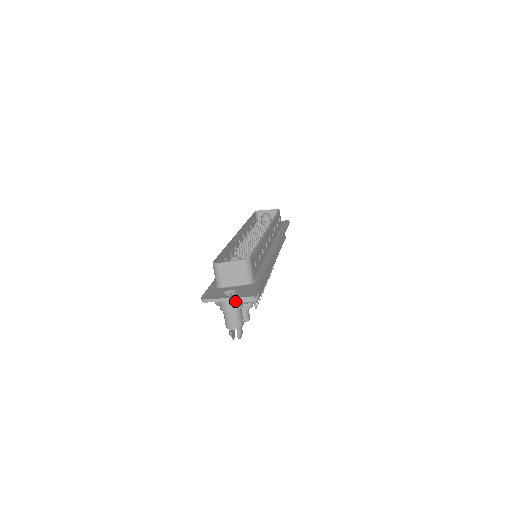
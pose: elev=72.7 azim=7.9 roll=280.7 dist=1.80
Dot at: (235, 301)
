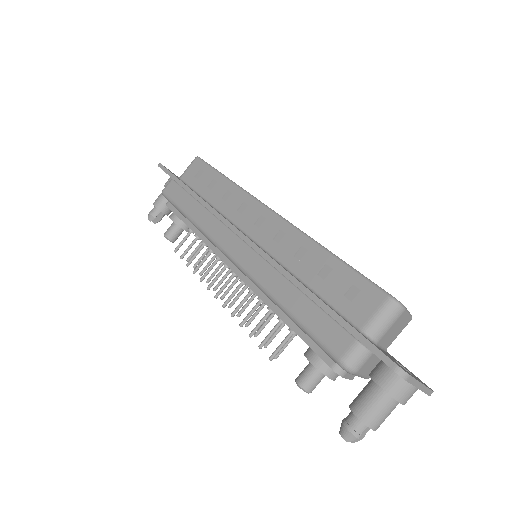
Dot at: occluded
